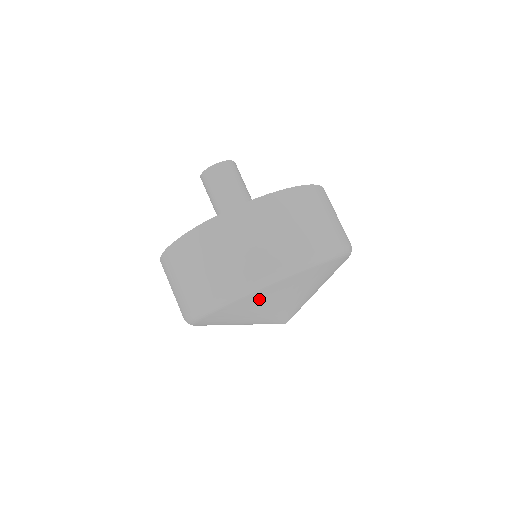
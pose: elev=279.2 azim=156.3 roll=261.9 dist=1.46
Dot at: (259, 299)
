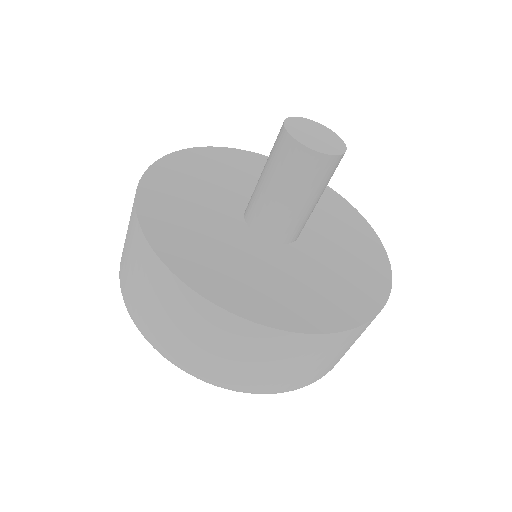
Dot at: occluded
